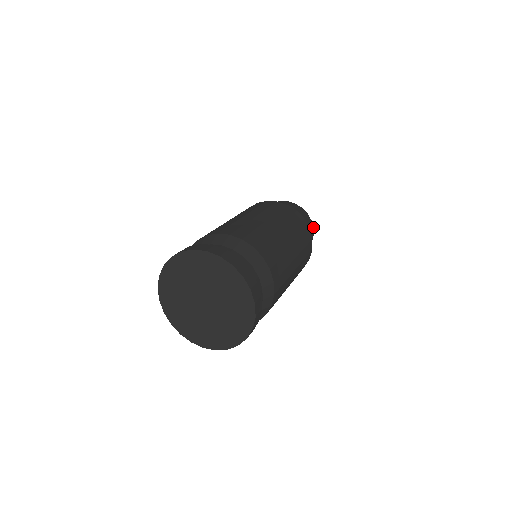
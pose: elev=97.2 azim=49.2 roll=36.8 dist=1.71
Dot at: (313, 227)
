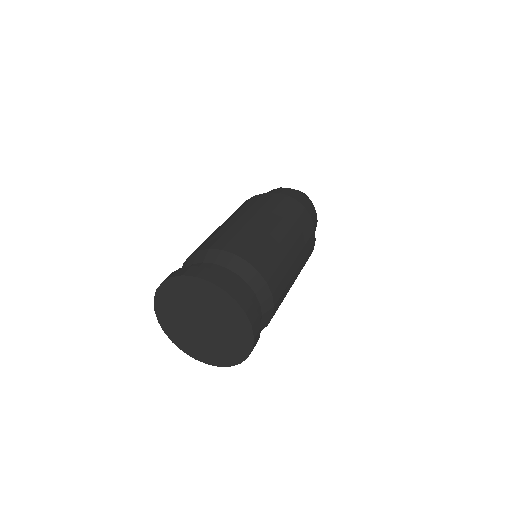
Dot at: (308, 199)
